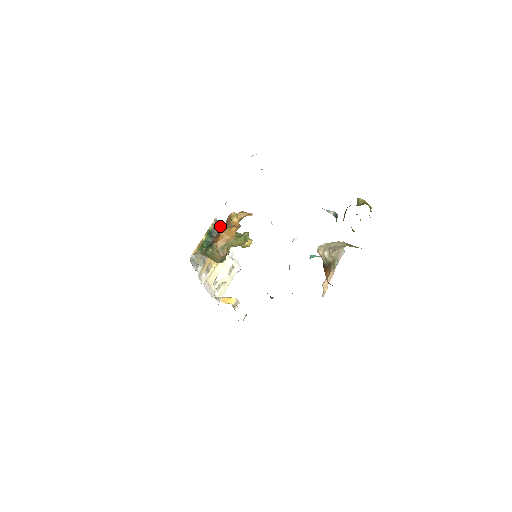
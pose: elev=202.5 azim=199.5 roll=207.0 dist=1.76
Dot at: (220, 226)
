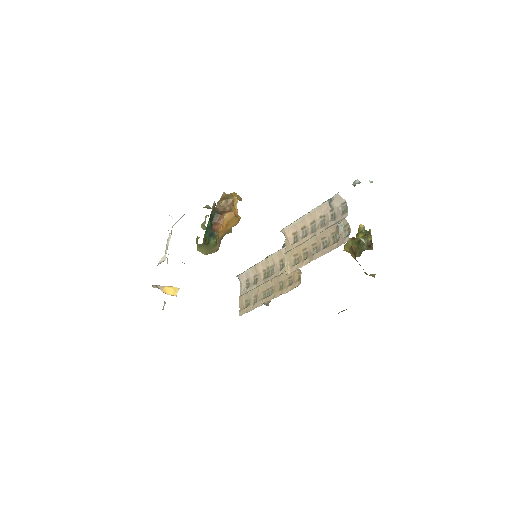
Dot at: occluded
